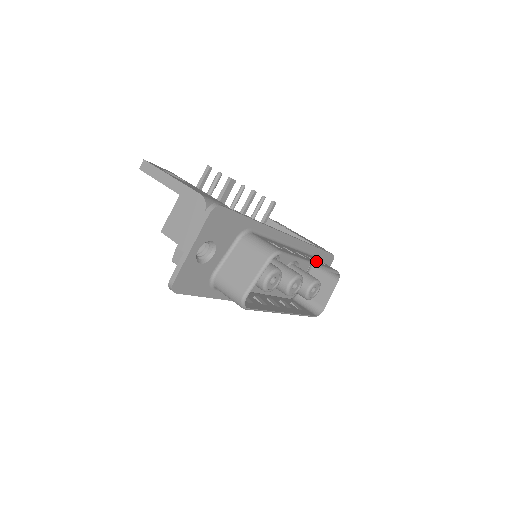
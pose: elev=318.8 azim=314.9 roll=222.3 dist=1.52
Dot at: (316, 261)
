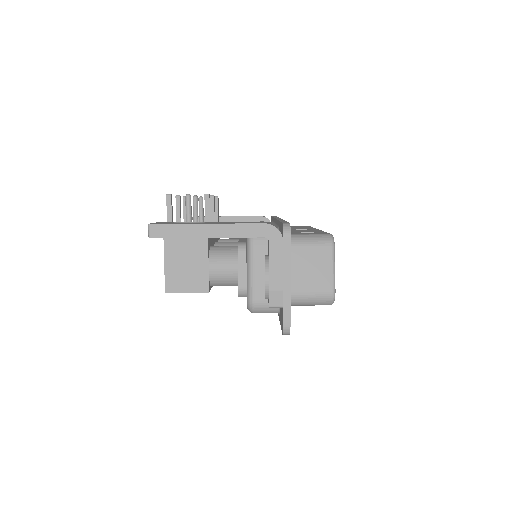
Dot at: occluded
